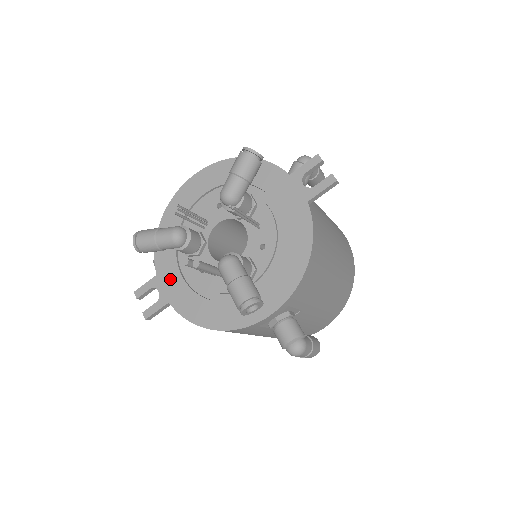
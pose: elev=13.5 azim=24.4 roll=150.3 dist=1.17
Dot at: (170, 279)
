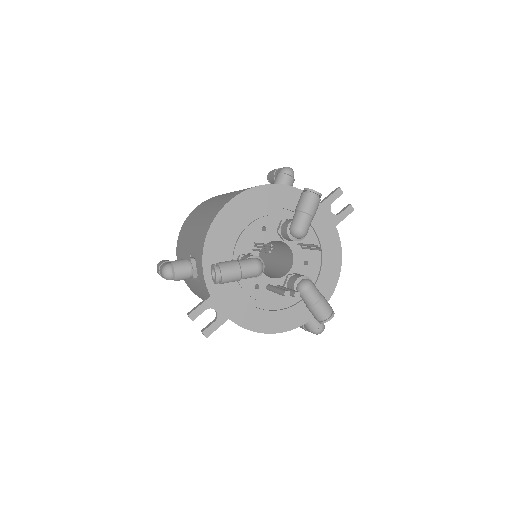
Dot at: (226, 298)
